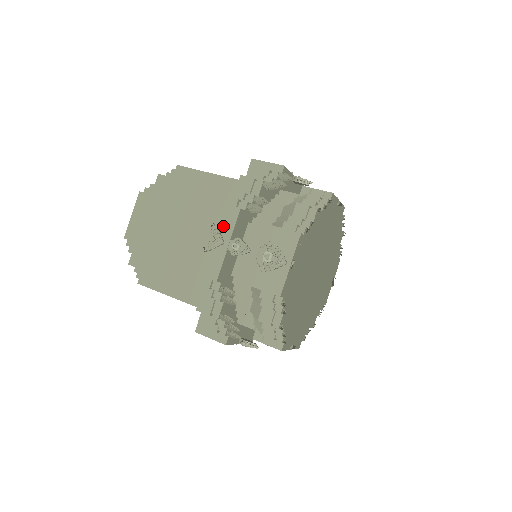
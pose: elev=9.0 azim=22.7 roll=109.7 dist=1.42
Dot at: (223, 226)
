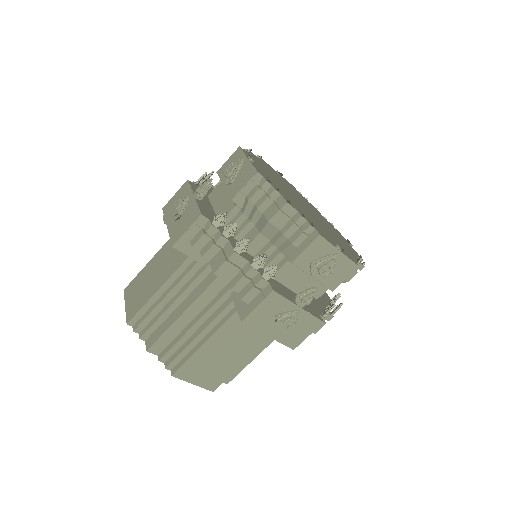
Dot at: occluded
